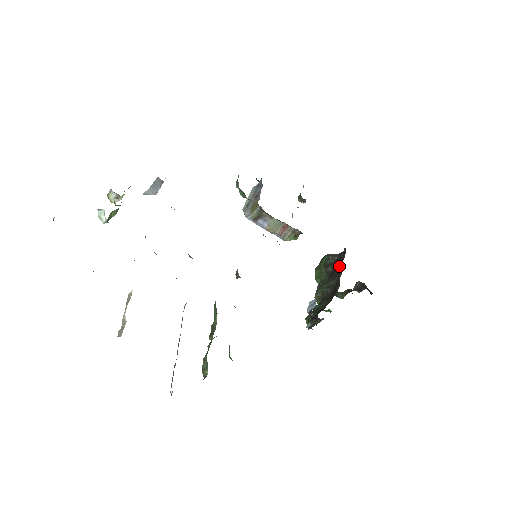
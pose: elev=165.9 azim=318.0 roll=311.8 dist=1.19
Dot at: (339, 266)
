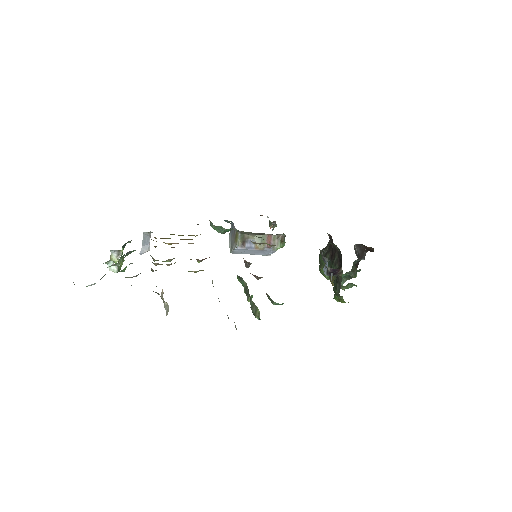
Dot at: (333, 247)
